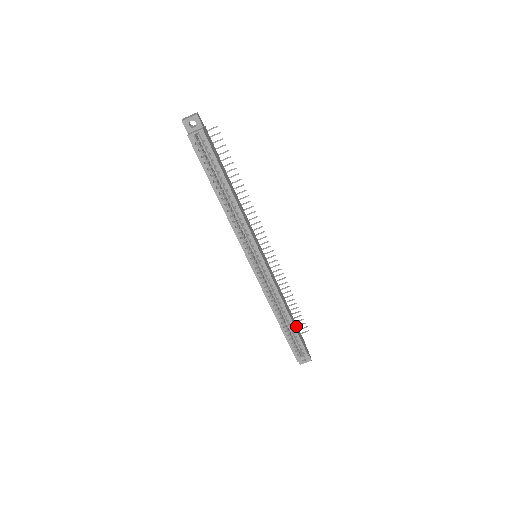
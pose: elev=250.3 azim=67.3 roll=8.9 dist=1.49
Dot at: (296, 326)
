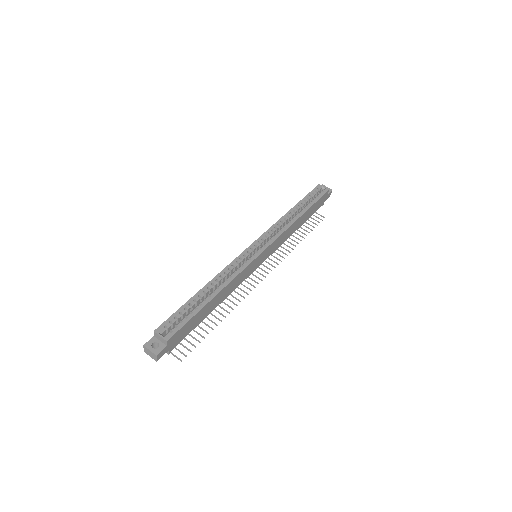
Dot at: (197, 321)
